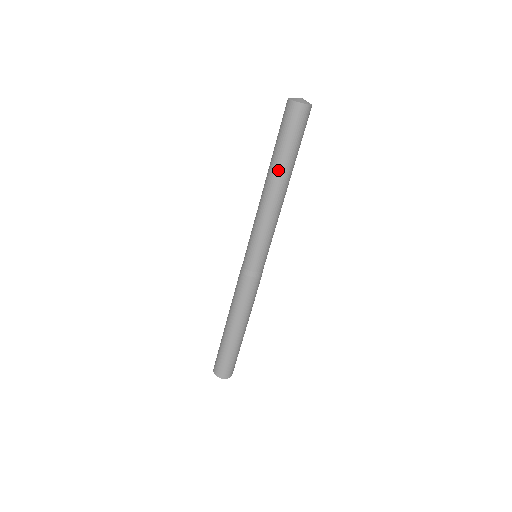
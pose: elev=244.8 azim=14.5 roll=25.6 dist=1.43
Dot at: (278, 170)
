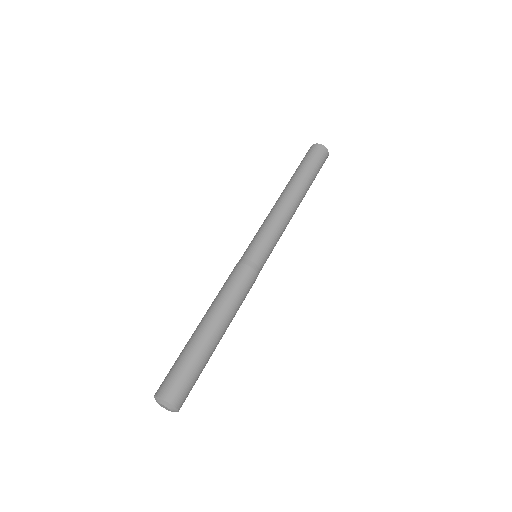
Dot at: (299, 183)
